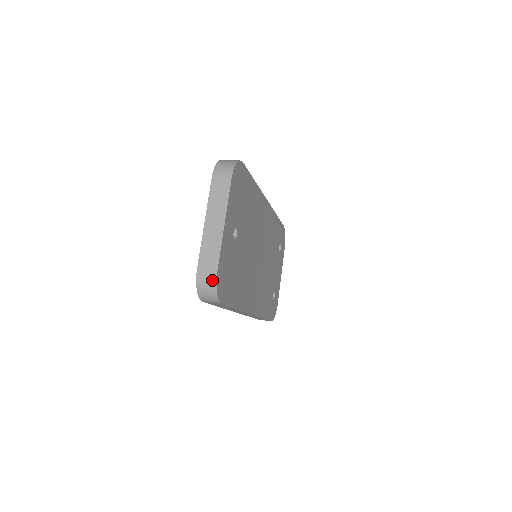
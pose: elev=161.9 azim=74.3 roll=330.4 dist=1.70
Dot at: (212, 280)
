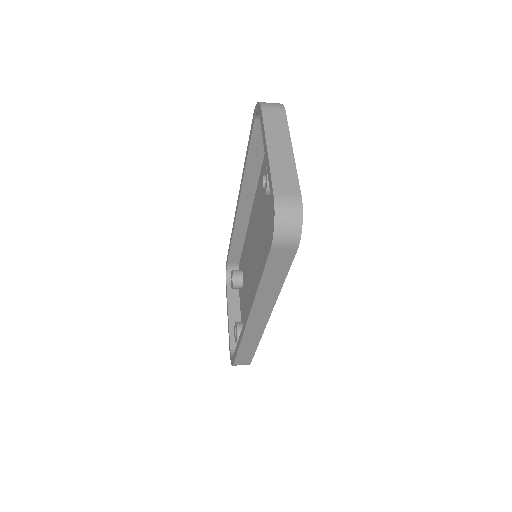
Dot at: (296, 206)
